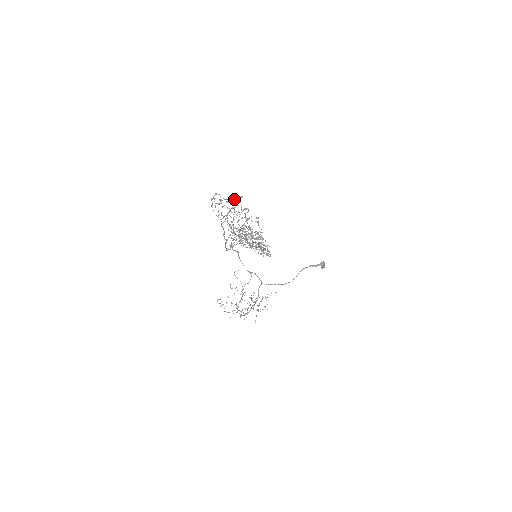
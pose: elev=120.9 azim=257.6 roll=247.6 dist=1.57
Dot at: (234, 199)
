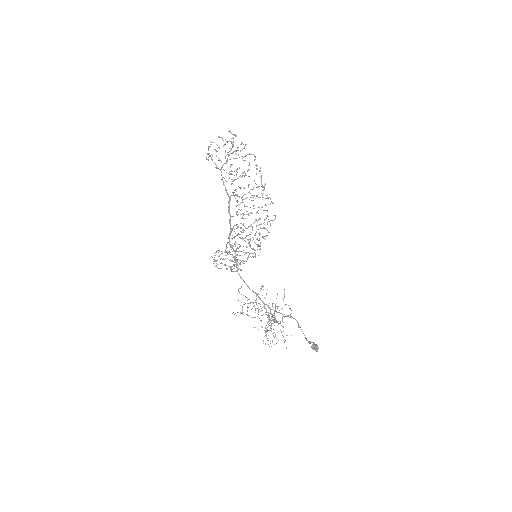
Dot at: occluded
